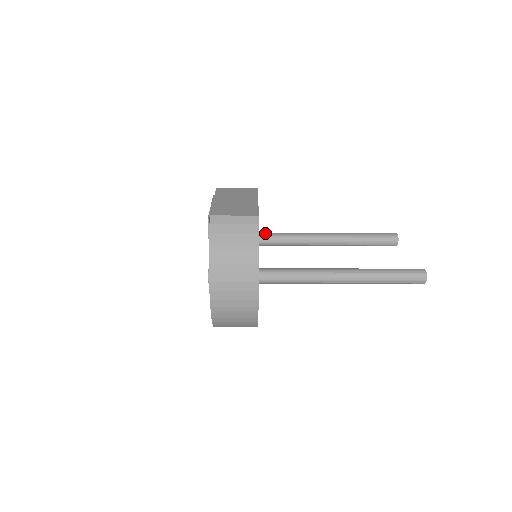
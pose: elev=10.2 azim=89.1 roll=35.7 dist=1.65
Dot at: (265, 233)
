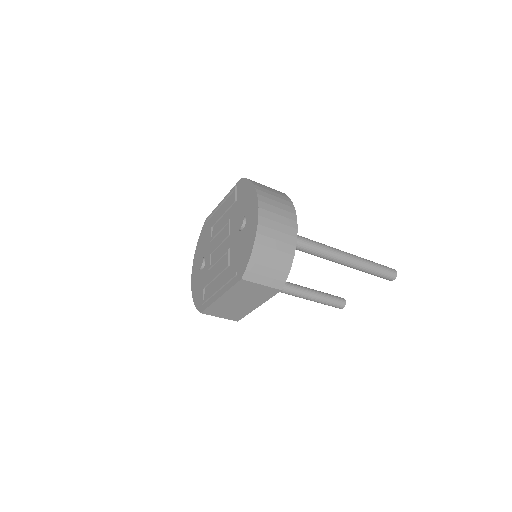
Dot at: occluded
